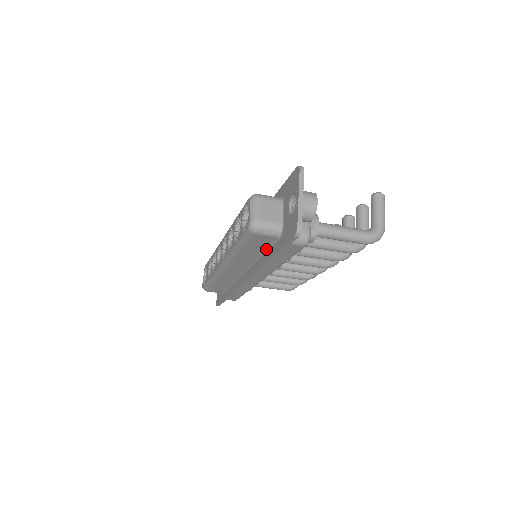
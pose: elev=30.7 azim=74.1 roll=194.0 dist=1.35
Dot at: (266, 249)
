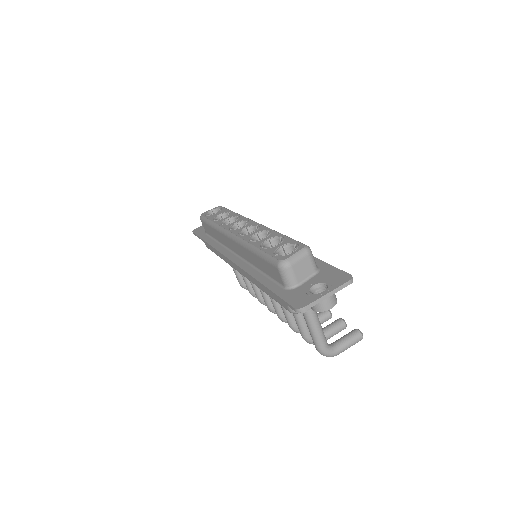
Dot at: (269, 276)
